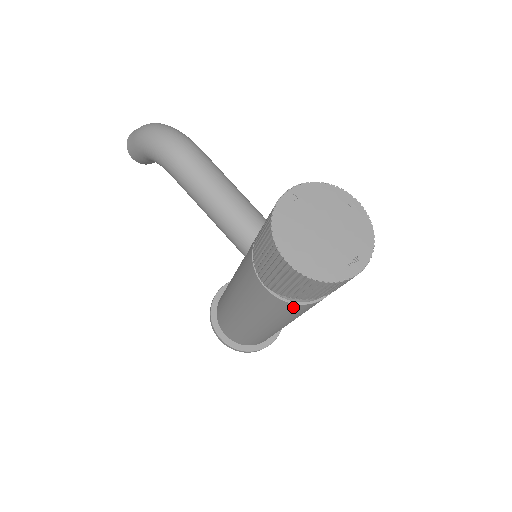
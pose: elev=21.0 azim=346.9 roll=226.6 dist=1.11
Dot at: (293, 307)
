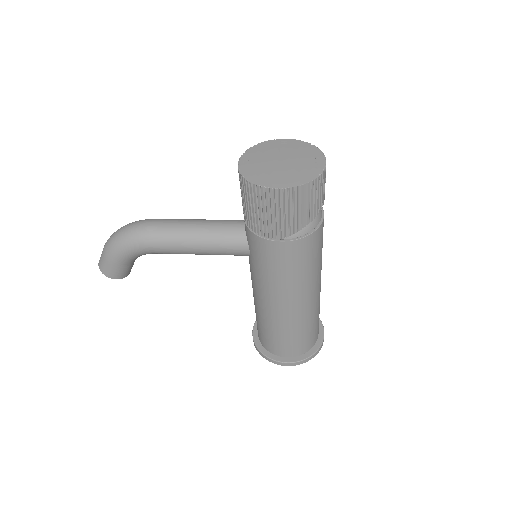
Dot at: (310, 242)
